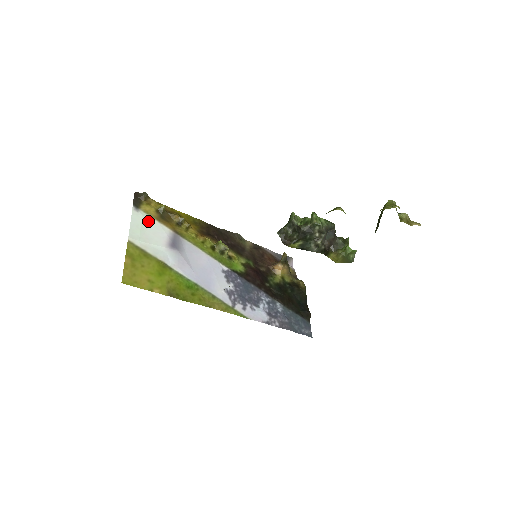
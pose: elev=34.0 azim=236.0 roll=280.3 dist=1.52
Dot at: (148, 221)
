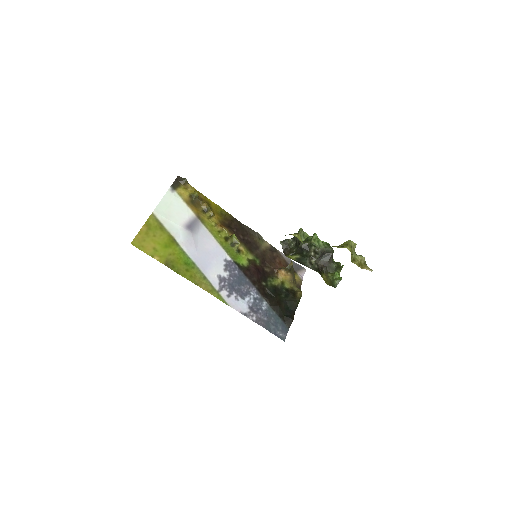
Dot at: (178, 202)
